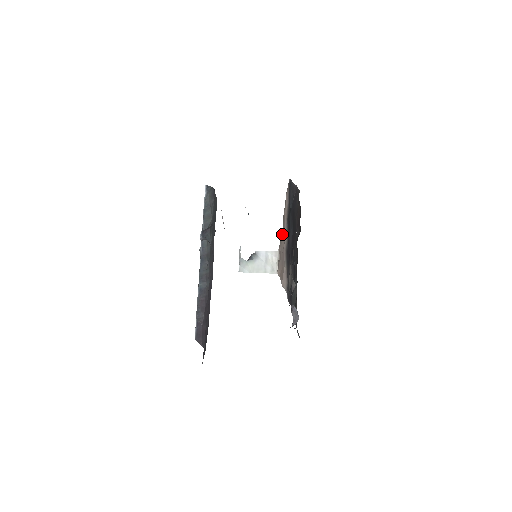
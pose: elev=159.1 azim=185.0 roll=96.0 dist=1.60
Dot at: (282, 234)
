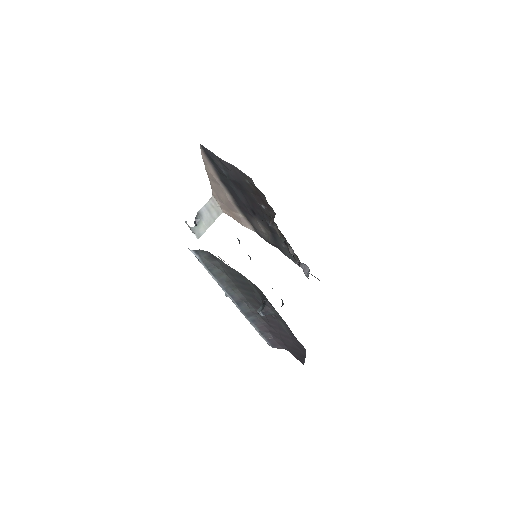
Dot at: (214, 186)
